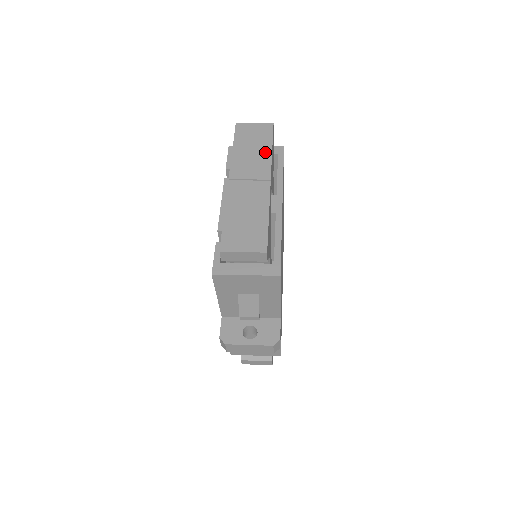
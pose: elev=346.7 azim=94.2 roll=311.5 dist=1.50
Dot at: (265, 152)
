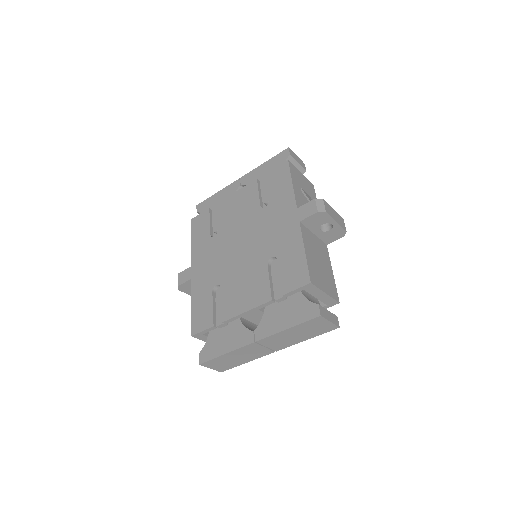
Dot at: occluded
